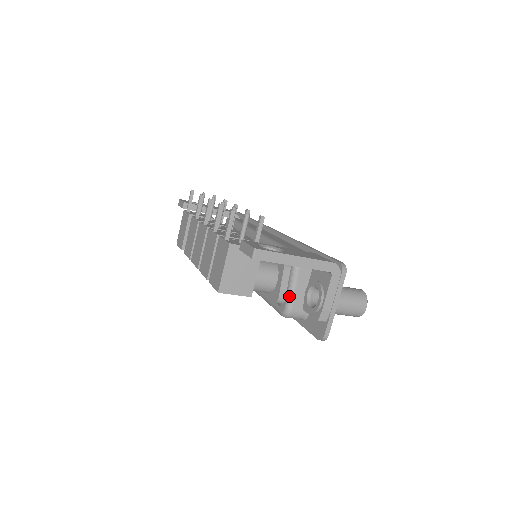
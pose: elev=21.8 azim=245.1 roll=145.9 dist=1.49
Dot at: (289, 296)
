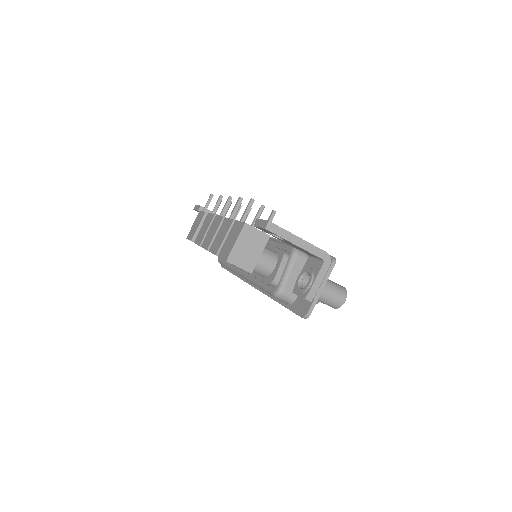
Dot at: (283, 279)
